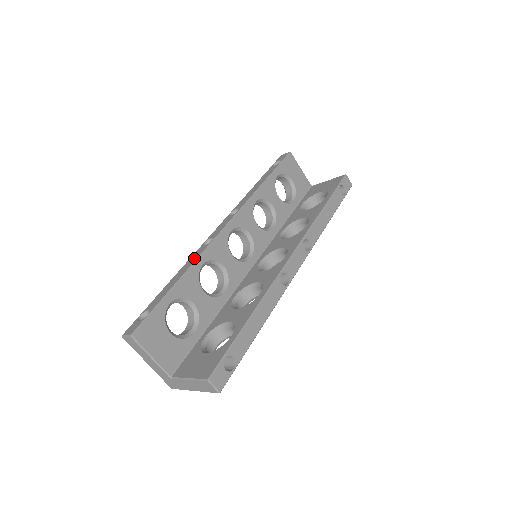
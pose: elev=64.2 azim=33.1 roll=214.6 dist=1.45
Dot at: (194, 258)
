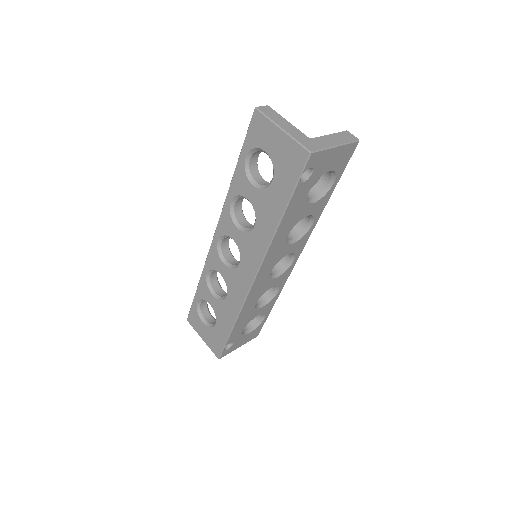
Dot at: occluded
